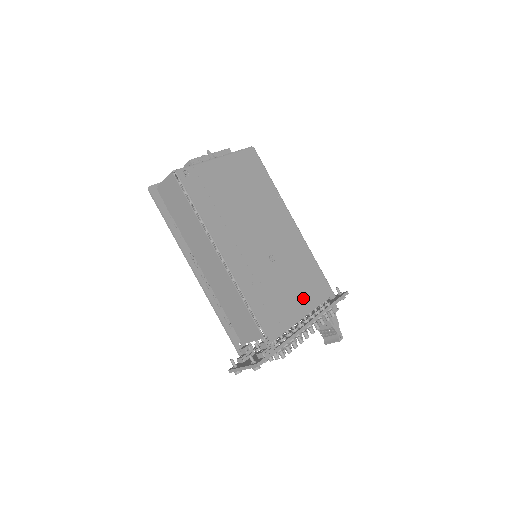
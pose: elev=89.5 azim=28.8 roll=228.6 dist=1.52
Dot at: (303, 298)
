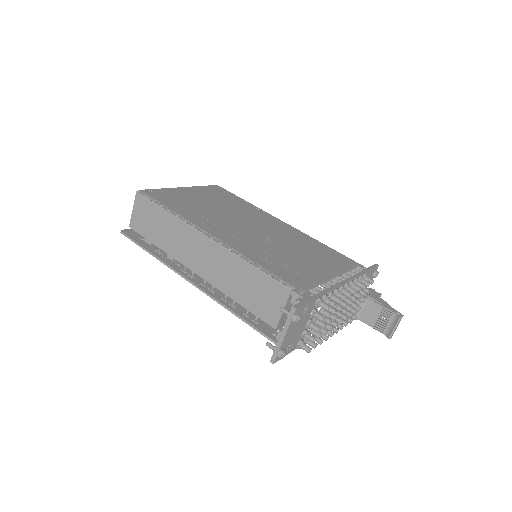
Dot at: (324, 265)
